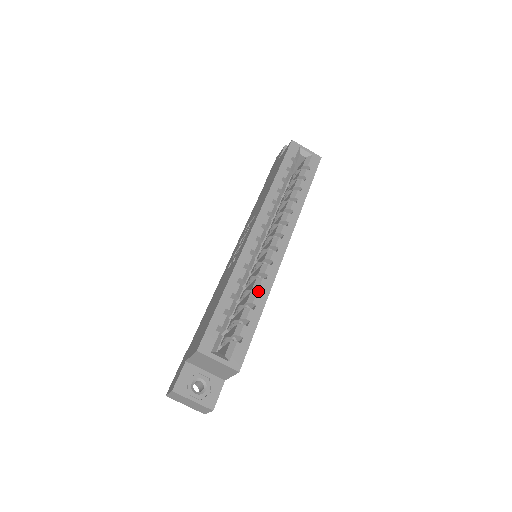
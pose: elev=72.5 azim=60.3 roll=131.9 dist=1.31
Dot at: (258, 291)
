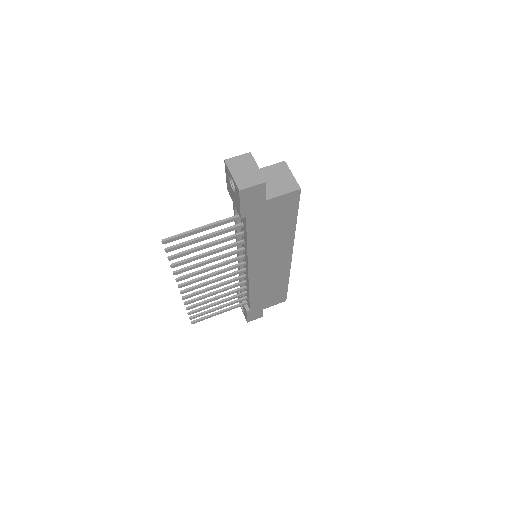
Dot at: occluded
